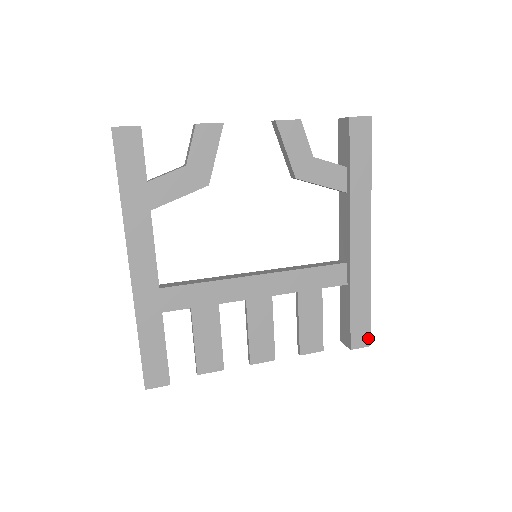
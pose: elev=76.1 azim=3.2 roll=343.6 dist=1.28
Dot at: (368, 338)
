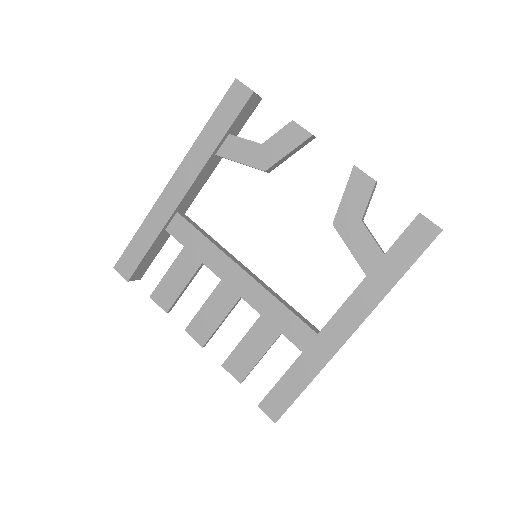
Dot at: (279, 414)
